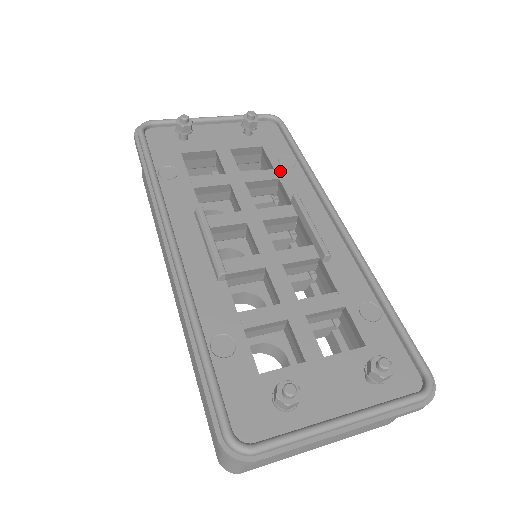
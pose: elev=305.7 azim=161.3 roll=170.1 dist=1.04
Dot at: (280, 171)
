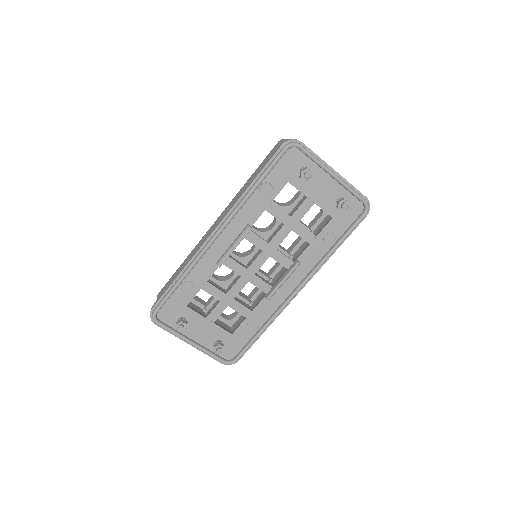
Dot at: (317, 241)
